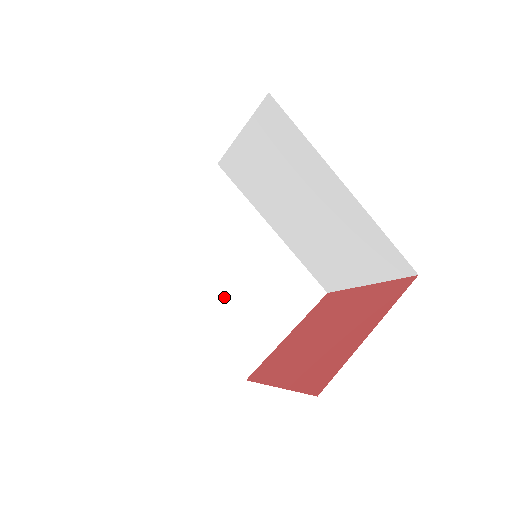
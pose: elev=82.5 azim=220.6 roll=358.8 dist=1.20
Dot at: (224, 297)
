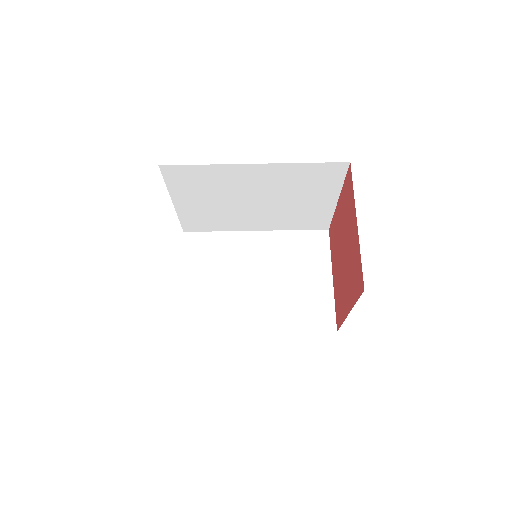
Dot at: (271, 300)
